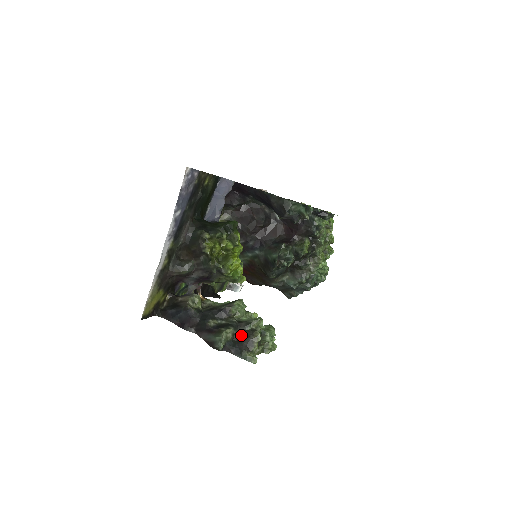
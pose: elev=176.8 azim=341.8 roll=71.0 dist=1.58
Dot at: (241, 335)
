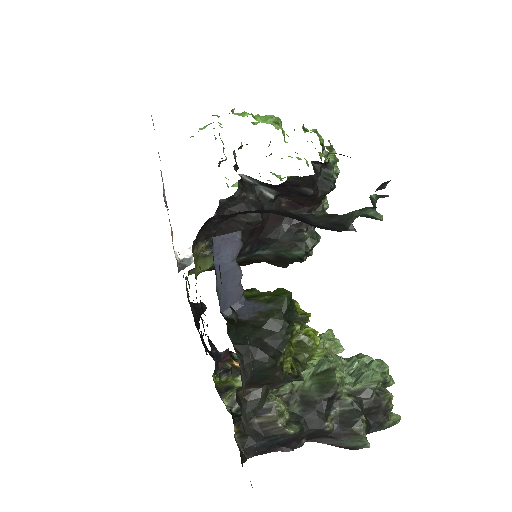
Dot at: (370, 409)
